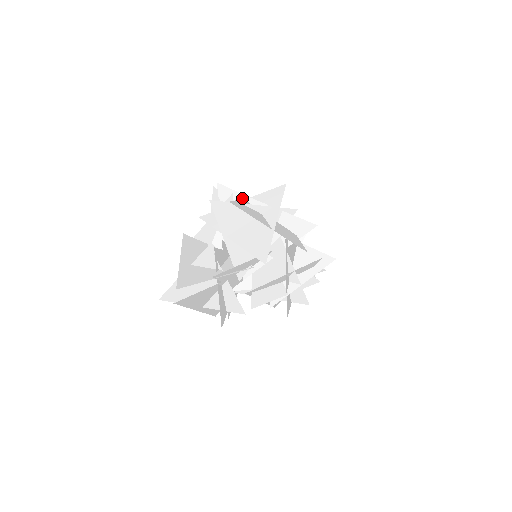
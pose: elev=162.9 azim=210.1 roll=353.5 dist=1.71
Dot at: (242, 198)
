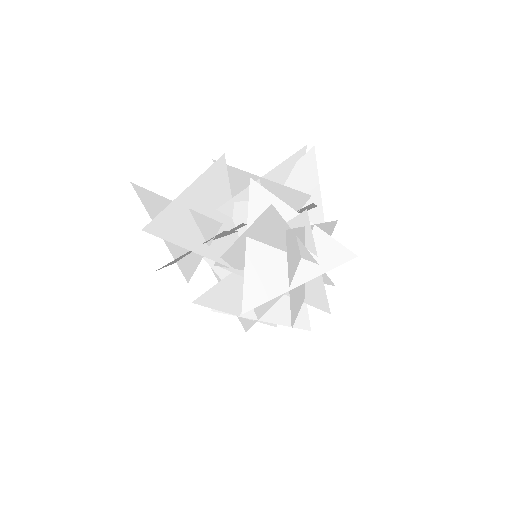
Dot at: (305, 224)
